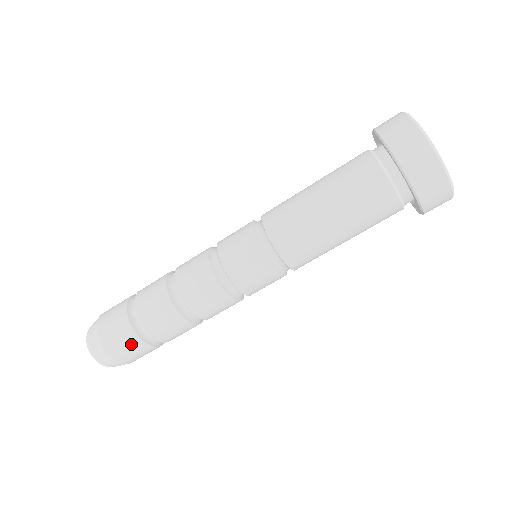
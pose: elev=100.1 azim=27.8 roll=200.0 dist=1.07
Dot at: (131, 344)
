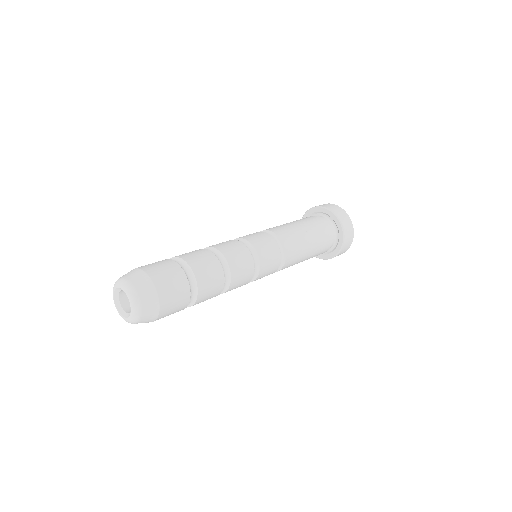
Dot at: (173, 273)
